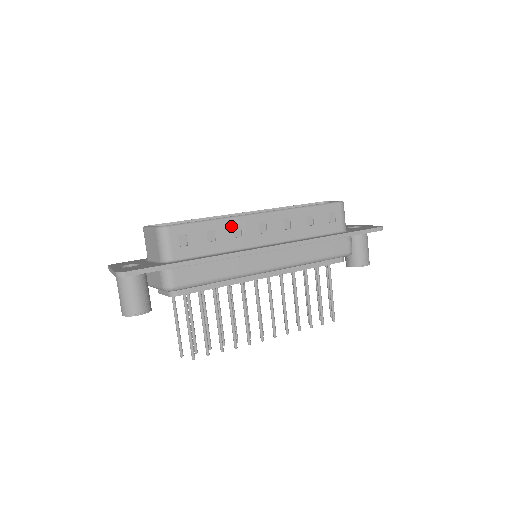
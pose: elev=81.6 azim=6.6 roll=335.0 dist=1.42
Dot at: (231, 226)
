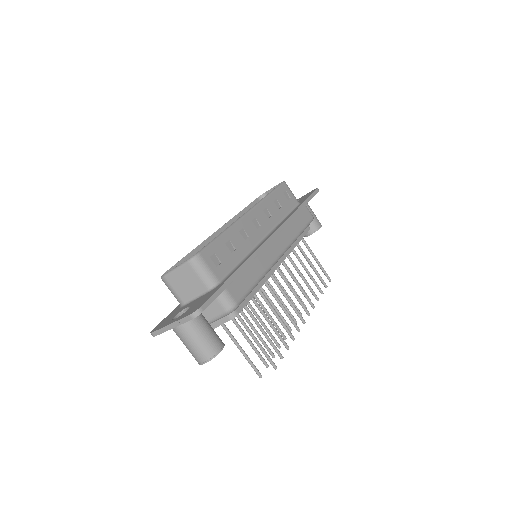
Dot at: (237, 232)
